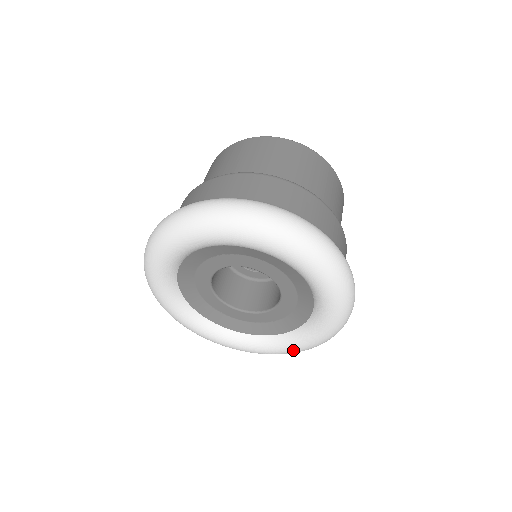
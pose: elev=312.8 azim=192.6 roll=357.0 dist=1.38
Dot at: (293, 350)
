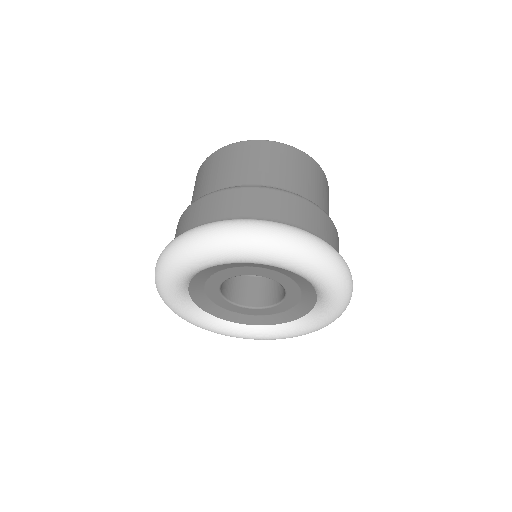
Dot at: (319, 327)
